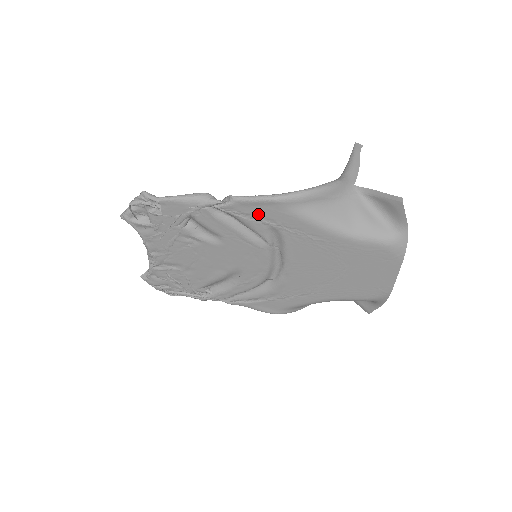
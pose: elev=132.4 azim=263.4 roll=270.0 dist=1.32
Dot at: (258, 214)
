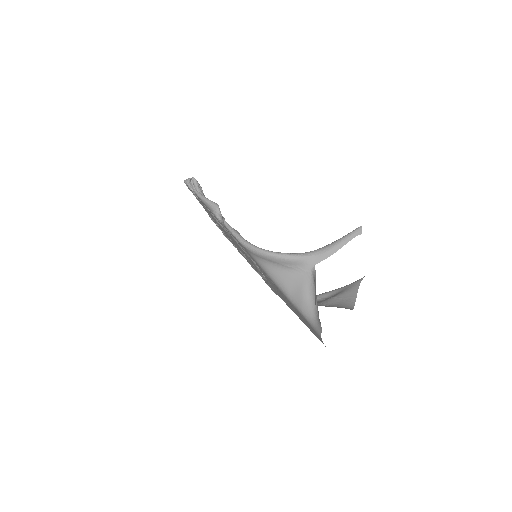
Dot at: occluded
